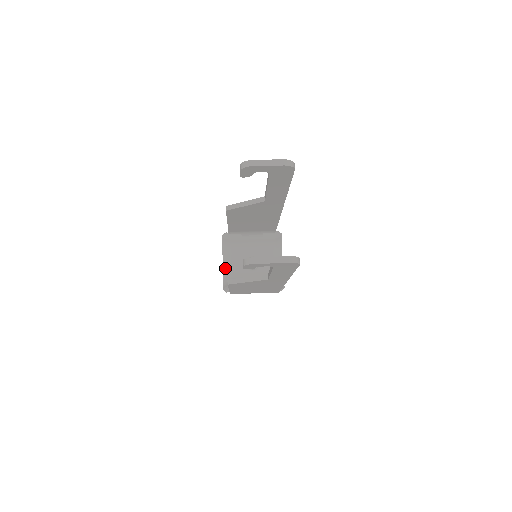
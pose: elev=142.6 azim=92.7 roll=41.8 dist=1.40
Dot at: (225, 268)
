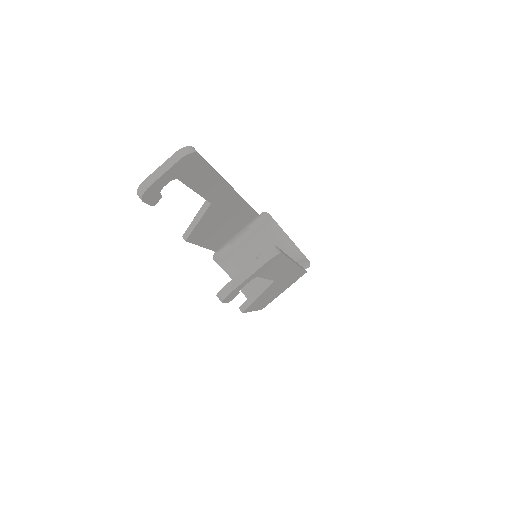
Dot at: occluded
